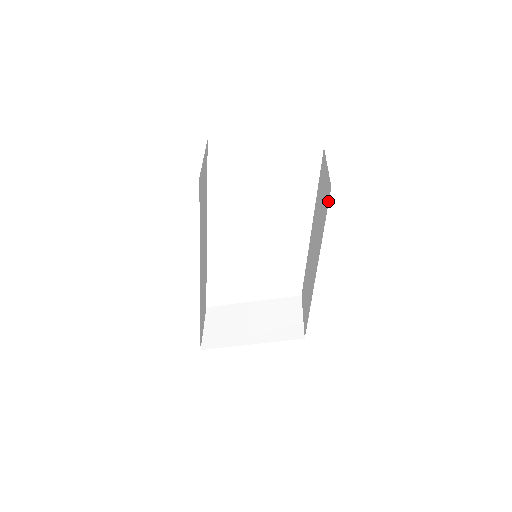
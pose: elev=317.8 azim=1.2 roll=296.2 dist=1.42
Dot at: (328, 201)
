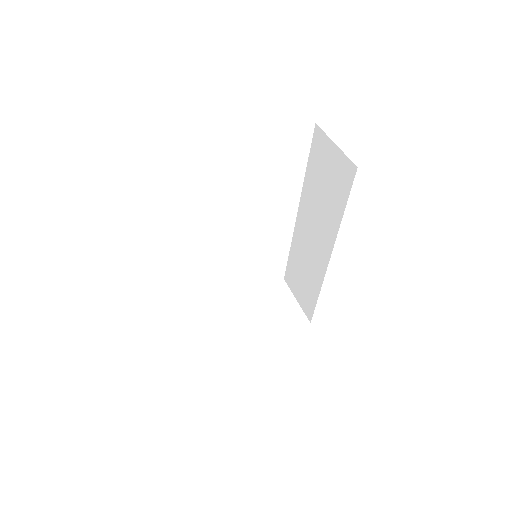
Dot at: (351, 183)
